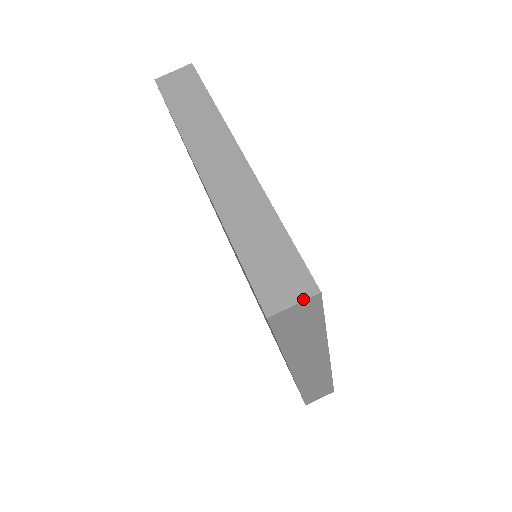
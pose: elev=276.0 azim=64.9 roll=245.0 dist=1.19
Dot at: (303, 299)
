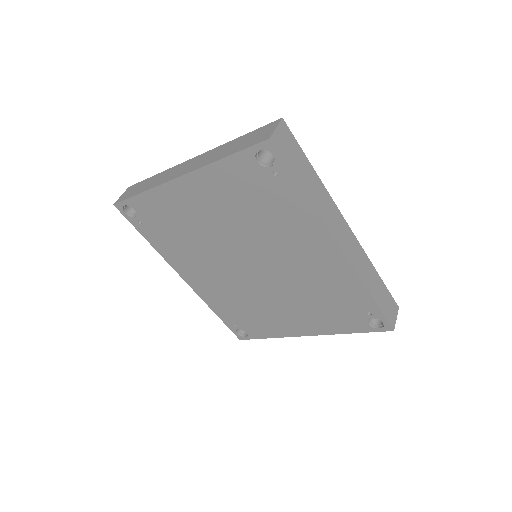
Dot at: (277, 124)
